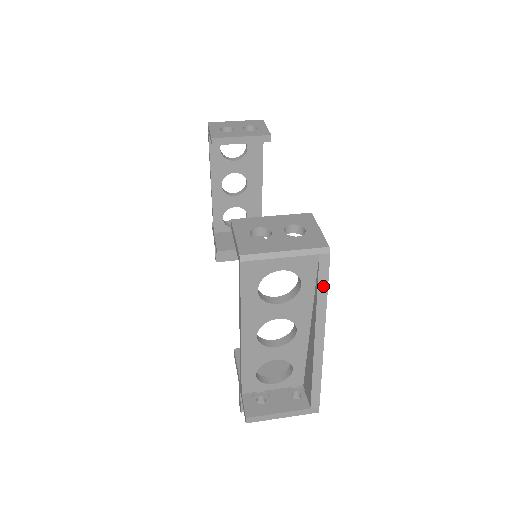
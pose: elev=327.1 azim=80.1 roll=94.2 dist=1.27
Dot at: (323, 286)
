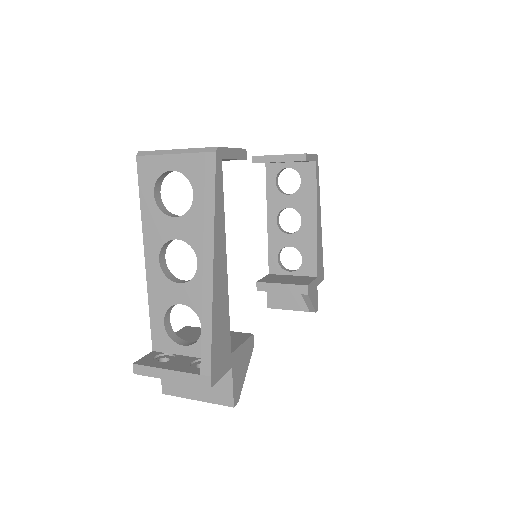
Dot at: (210, 193)
